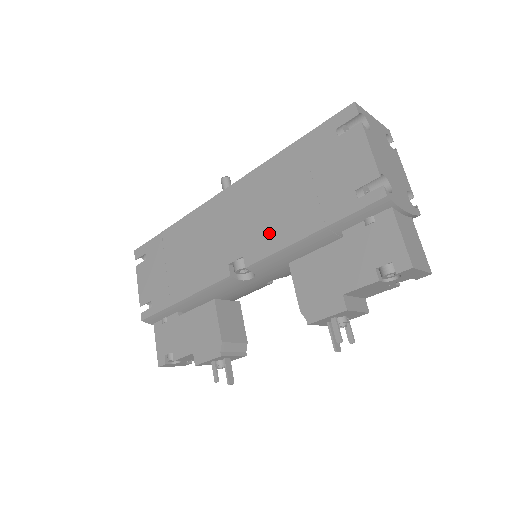
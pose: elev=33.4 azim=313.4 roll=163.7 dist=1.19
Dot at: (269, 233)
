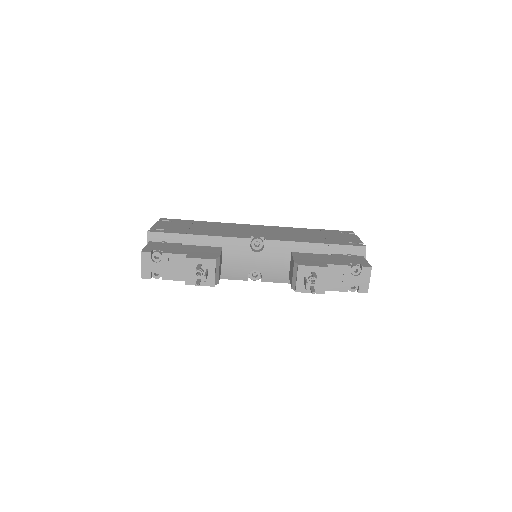
Dot at: (288, 237)
